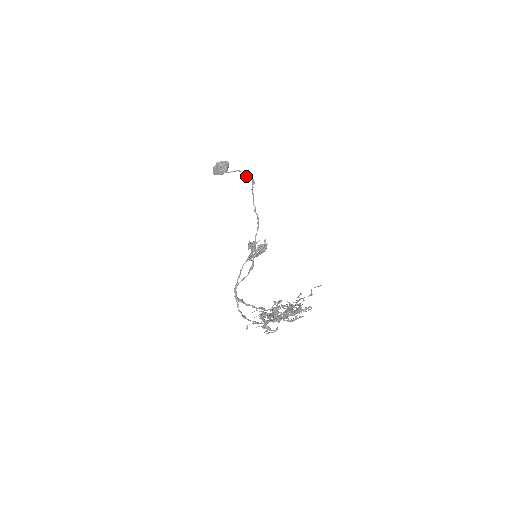
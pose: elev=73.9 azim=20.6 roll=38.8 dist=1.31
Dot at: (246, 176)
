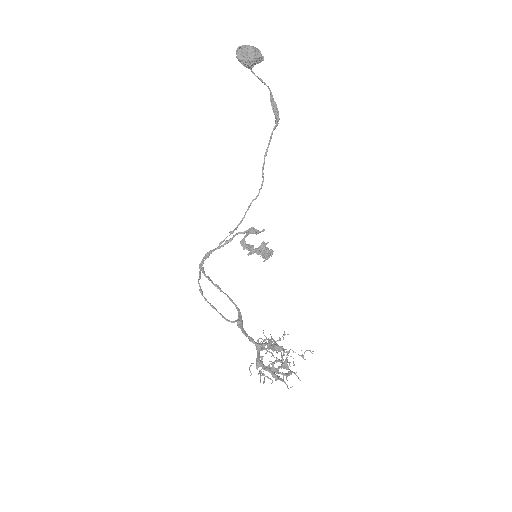
Dot at: (274, 108)
